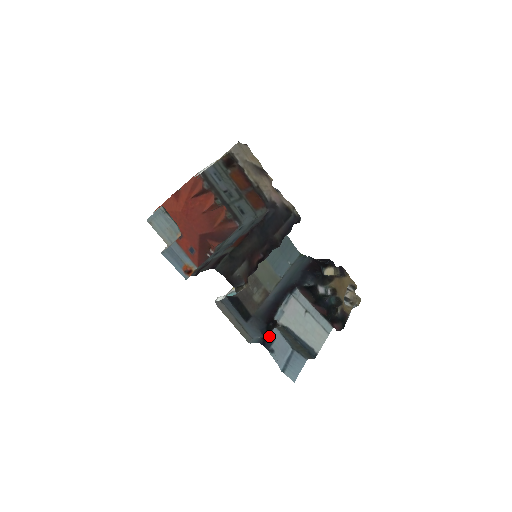
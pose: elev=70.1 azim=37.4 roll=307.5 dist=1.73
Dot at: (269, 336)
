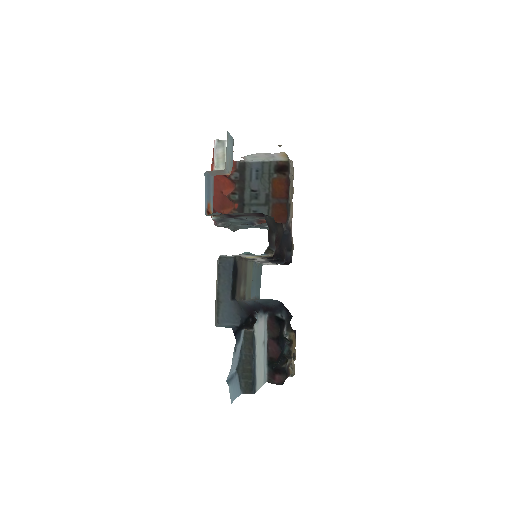
Dot at: (240, 332)
